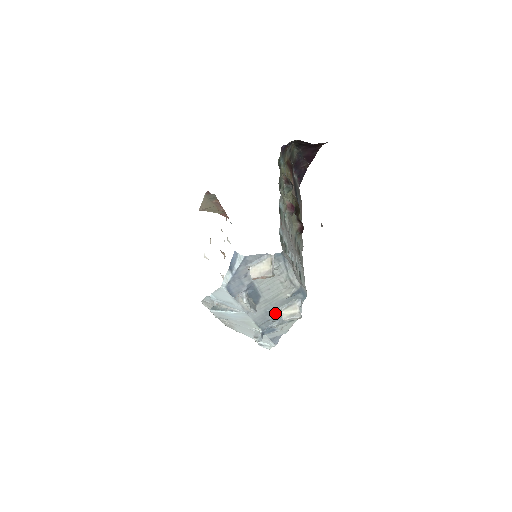
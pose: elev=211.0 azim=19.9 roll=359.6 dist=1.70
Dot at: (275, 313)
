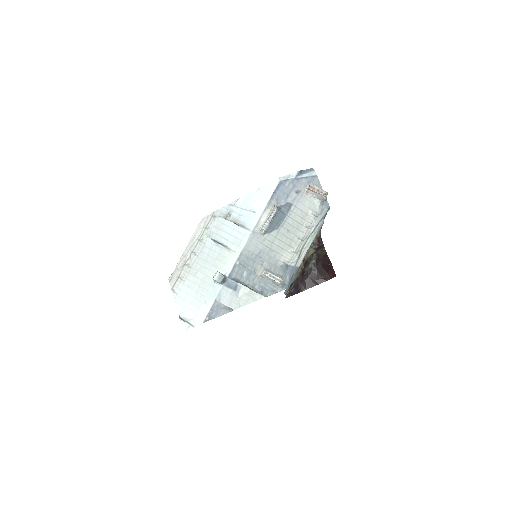
Dot at: (257, 270)
